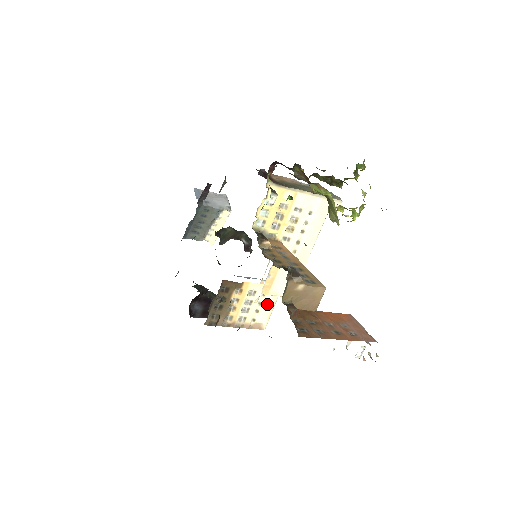
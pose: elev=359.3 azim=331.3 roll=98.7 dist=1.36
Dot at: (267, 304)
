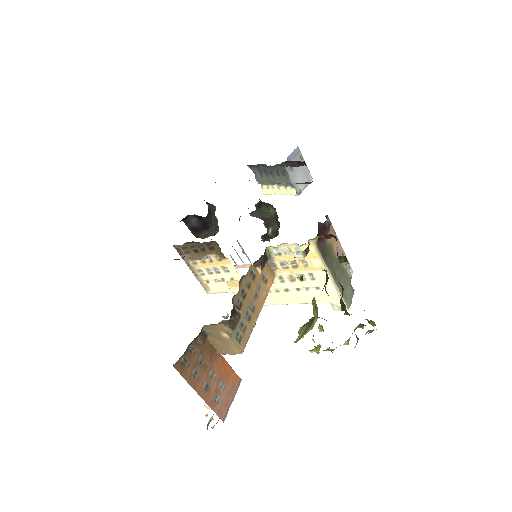
Dot at: (227, 286)
